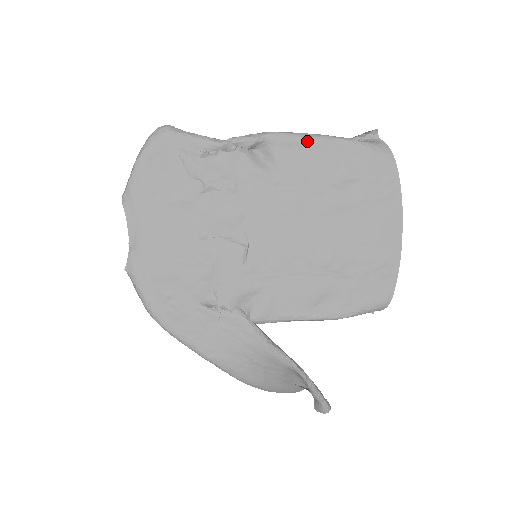
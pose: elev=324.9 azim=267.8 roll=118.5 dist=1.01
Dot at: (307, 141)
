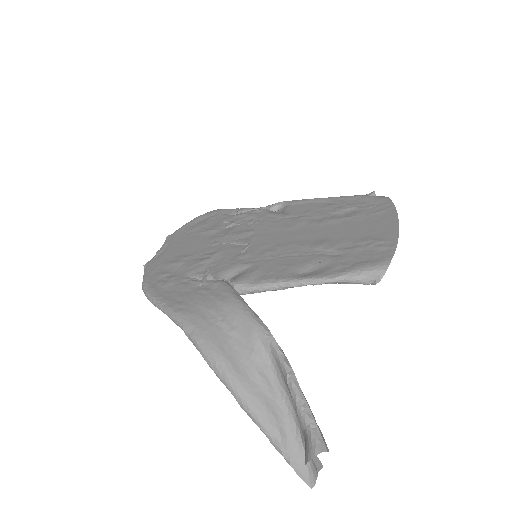
Dot at: (315, 199)
